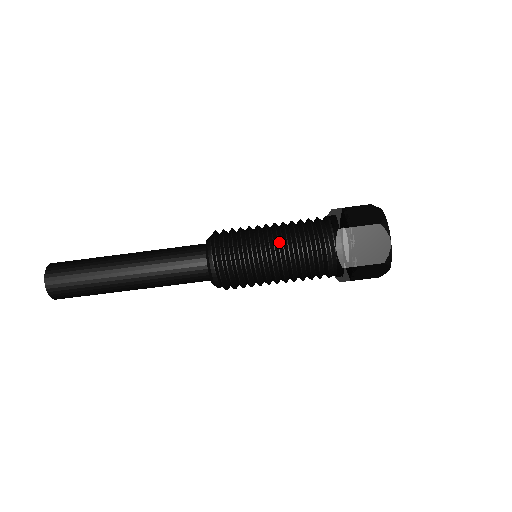
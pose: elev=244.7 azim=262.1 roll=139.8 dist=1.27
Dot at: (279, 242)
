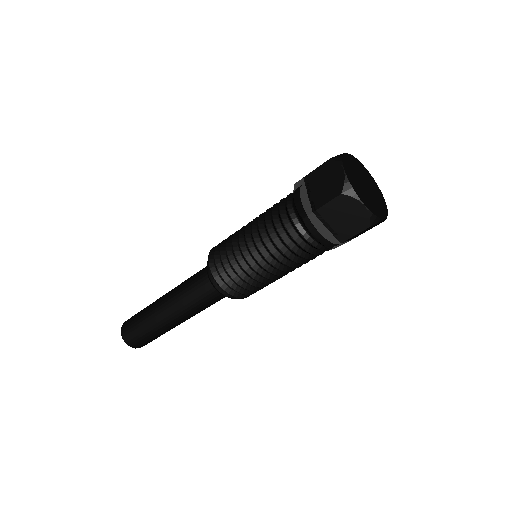
Dot at: (253, 223)
